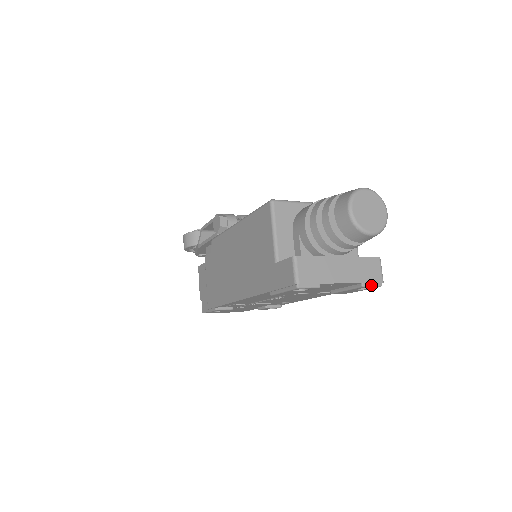
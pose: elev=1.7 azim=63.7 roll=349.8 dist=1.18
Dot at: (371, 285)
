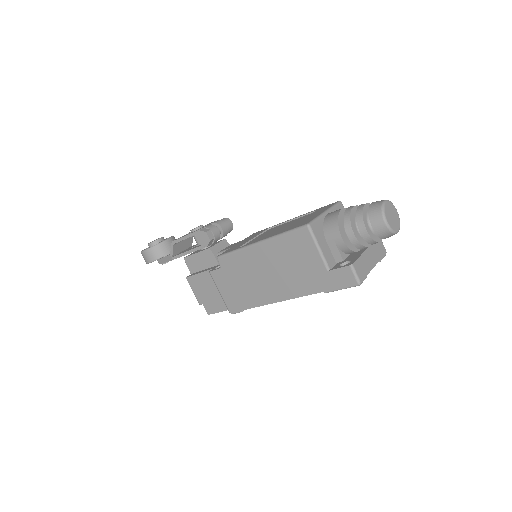
Dot at: occluded
